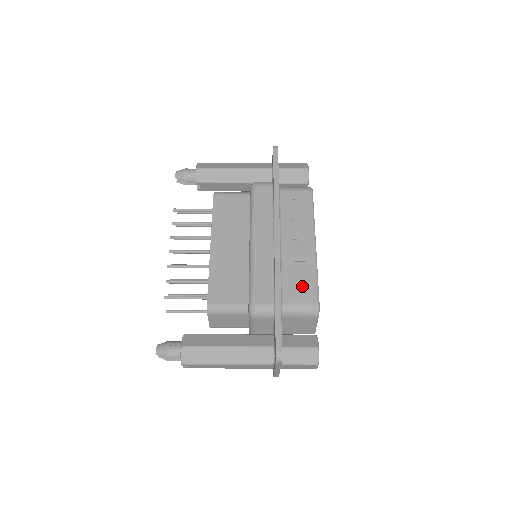
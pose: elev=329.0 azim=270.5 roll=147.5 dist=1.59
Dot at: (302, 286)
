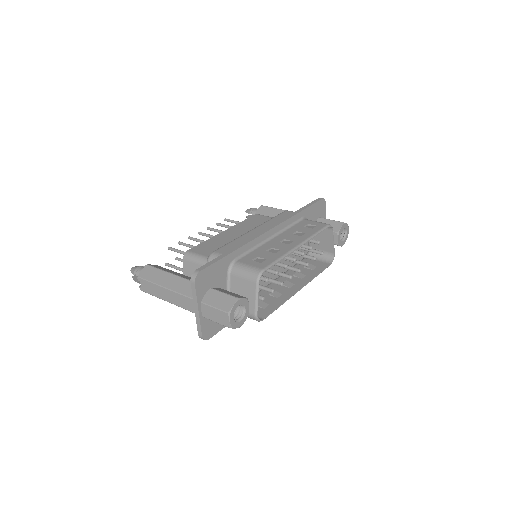
Dot at: (262, 259)
